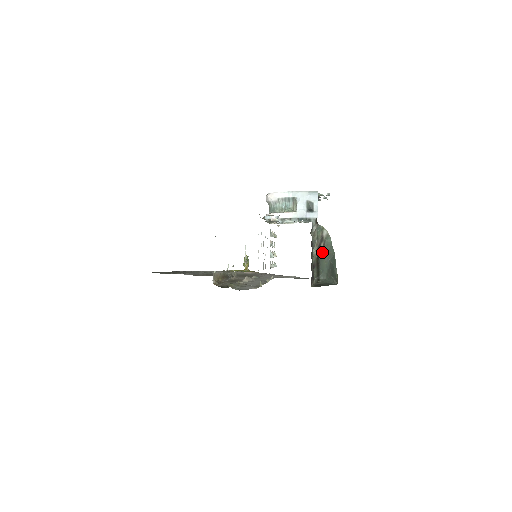
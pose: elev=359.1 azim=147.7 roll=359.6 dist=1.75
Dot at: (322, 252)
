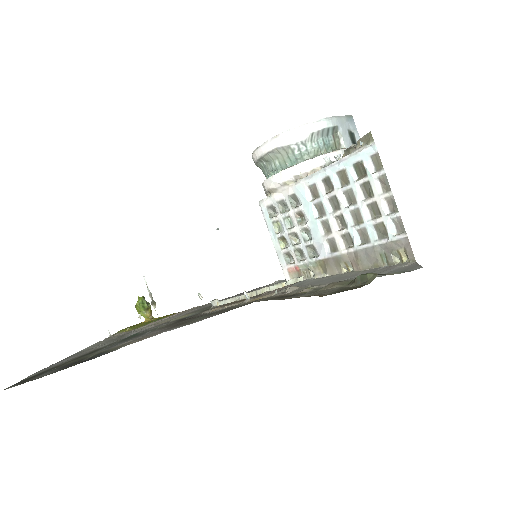
Dot at: occluded
